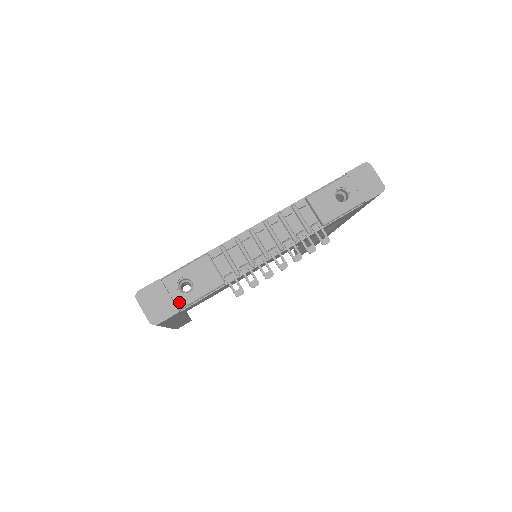
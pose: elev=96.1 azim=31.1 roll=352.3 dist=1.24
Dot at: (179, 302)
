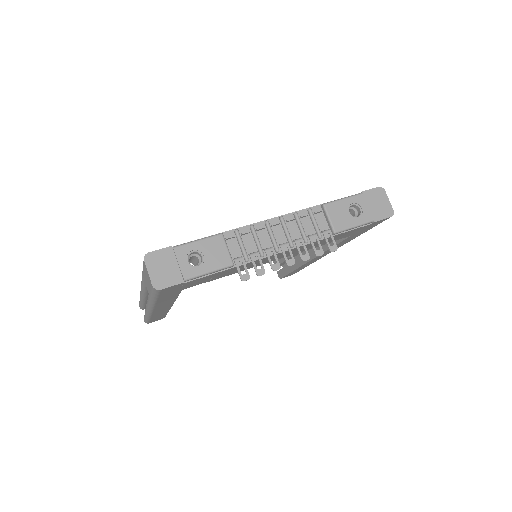
Dot at: (186, 273)
